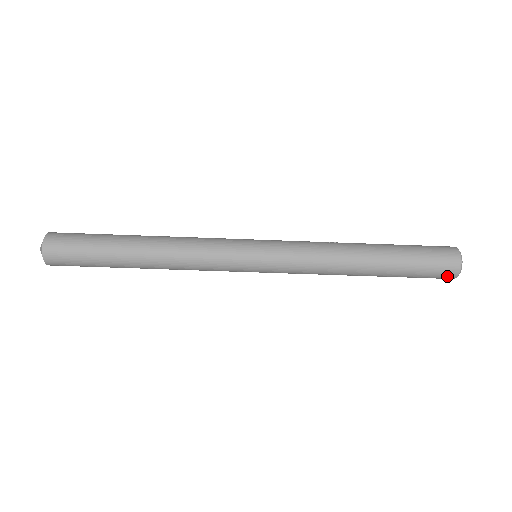
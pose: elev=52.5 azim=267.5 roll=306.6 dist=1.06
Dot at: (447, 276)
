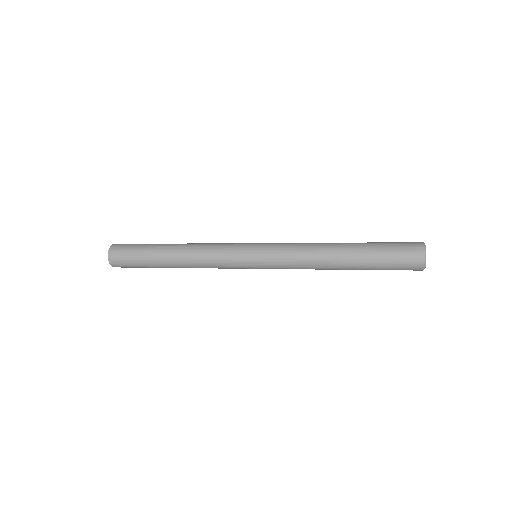
Dot at: occluded
